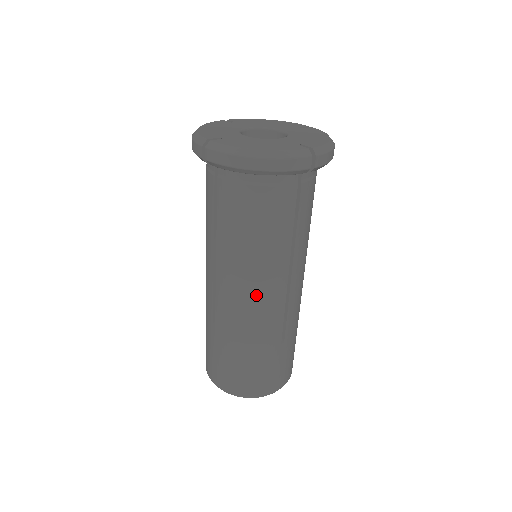
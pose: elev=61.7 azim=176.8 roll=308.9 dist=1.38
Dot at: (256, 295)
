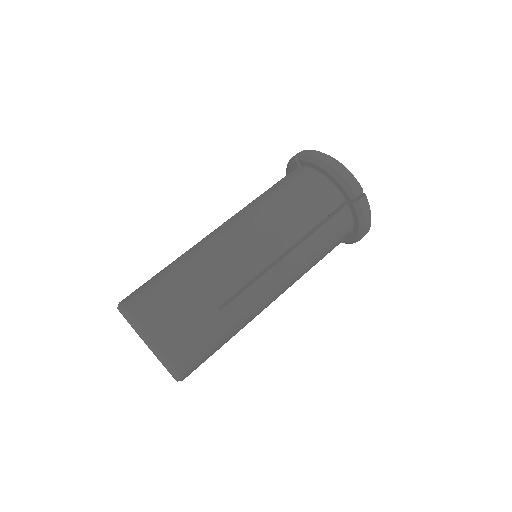
Dot at: (247, 243)
